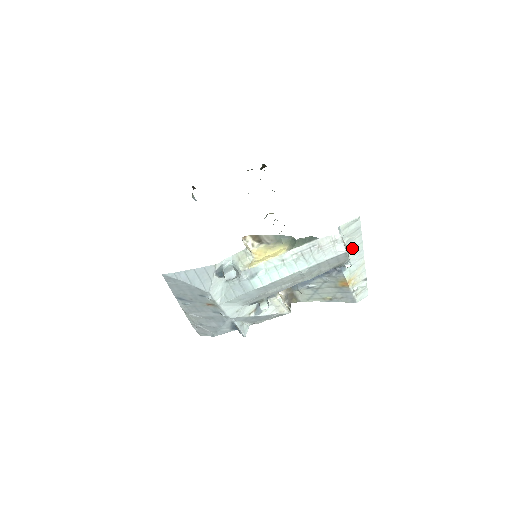
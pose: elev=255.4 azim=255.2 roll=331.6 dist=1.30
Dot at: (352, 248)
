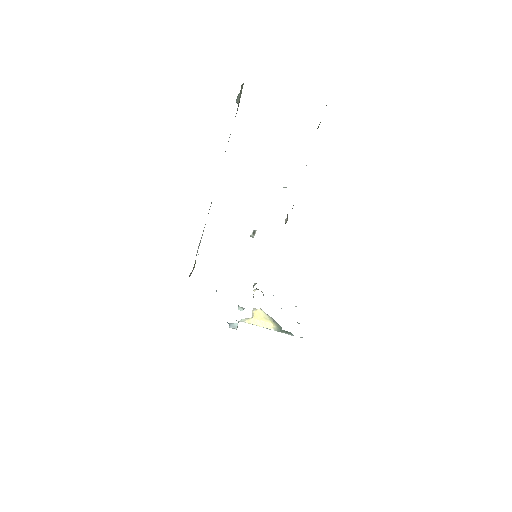
Dot at: occluded
